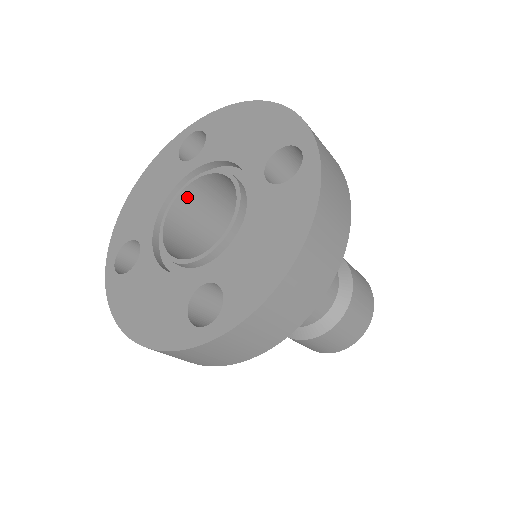
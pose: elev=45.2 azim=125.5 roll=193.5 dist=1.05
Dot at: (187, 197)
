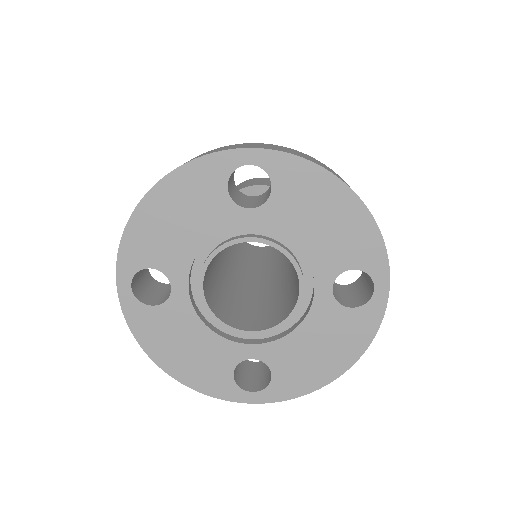
Dot at: occluded
